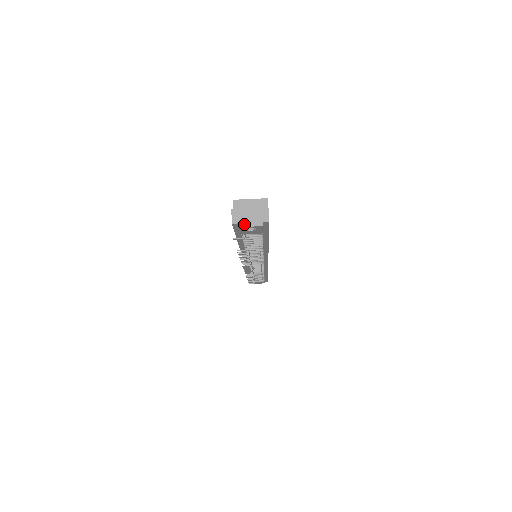
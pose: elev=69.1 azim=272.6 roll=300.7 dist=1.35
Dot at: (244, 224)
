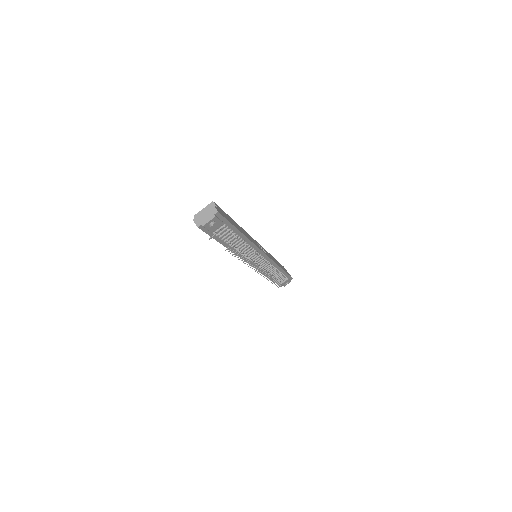
Dot at: (204, 223)
